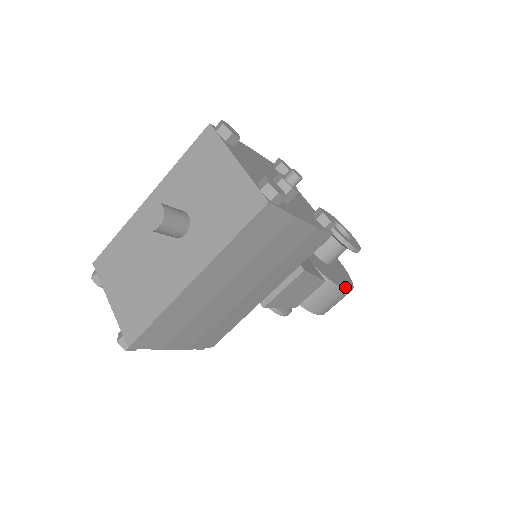
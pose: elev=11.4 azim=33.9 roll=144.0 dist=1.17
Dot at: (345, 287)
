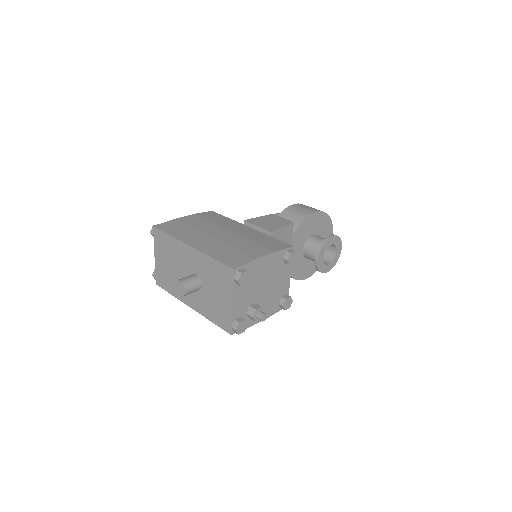
Dot at: (307, 276)
